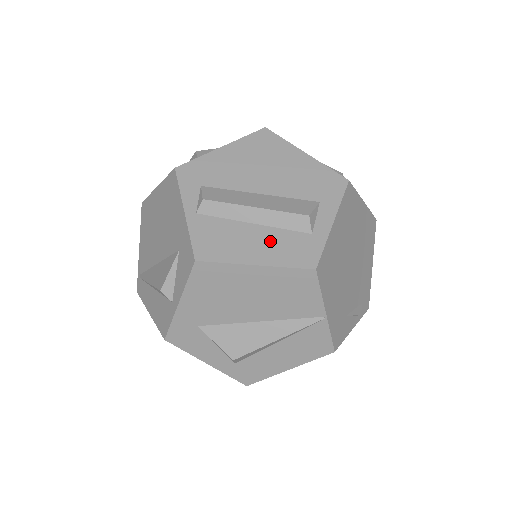
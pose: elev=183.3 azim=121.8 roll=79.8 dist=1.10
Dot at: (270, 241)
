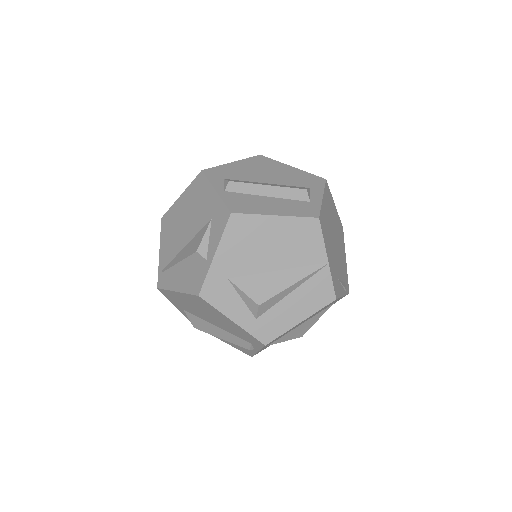
Dot at: (282, 204)
